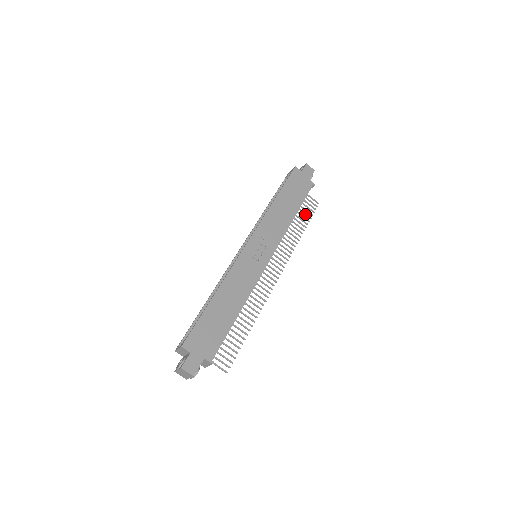
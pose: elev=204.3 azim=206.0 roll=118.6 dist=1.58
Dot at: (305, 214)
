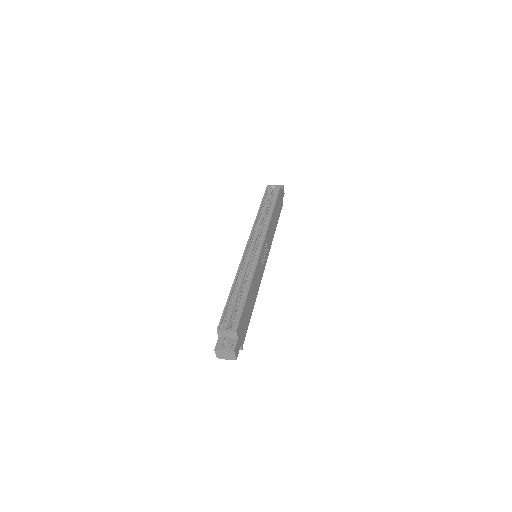
Dot at: occluded
